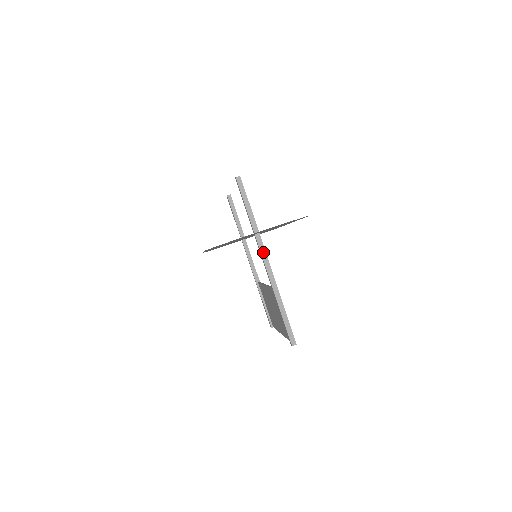
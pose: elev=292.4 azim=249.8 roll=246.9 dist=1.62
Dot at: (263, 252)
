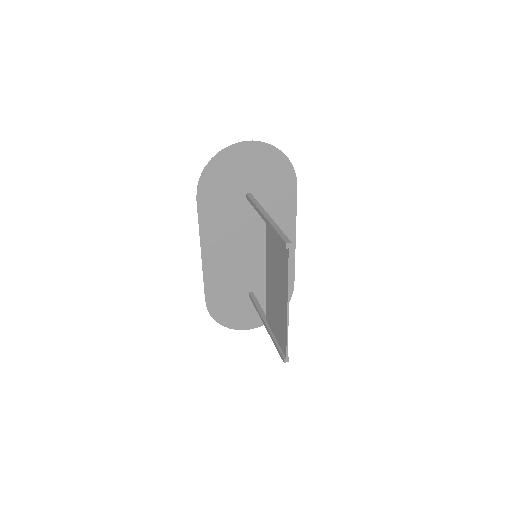
Dot at: (254, 200)
